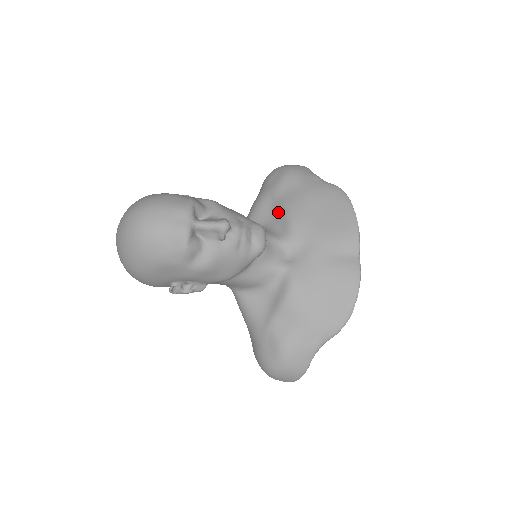
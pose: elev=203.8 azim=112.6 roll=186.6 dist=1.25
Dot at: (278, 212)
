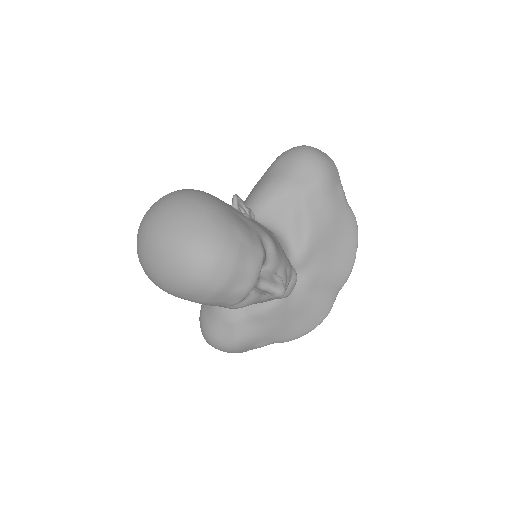
Dot at: (297, 222)
